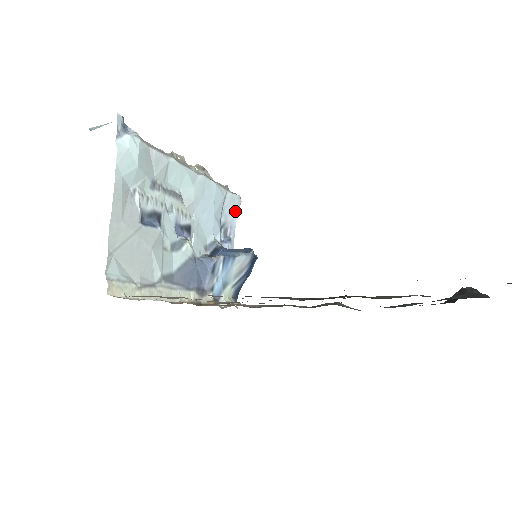
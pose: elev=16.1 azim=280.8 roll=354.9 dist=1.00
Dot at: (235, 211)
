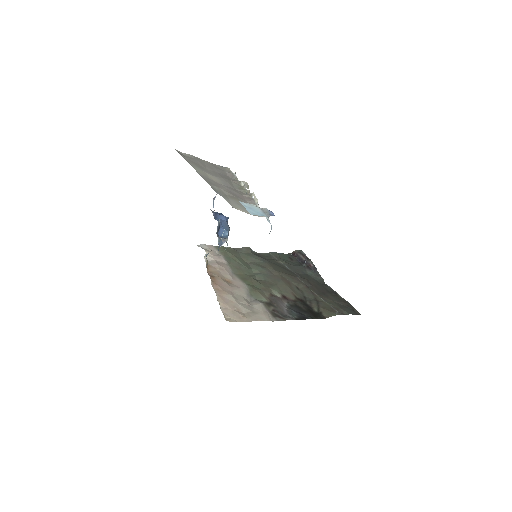
Dot at: occluded
